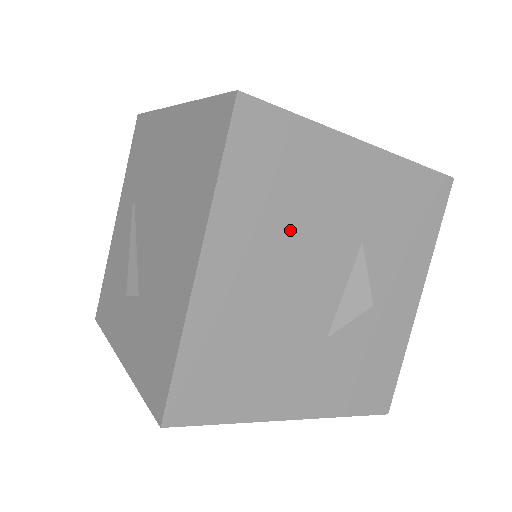
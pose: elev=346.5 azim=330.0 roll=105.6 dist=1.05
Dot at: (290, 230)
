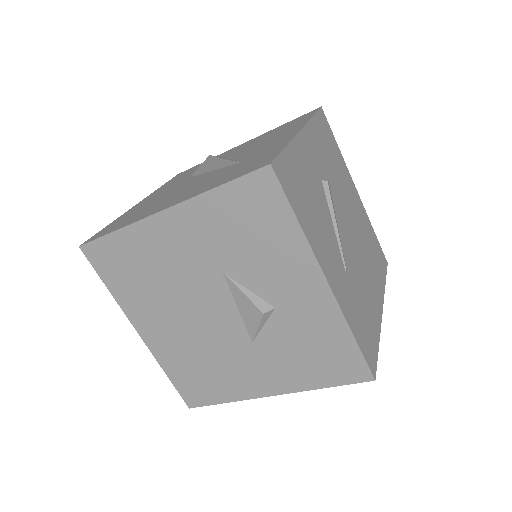
Dot at: (166, 293)
